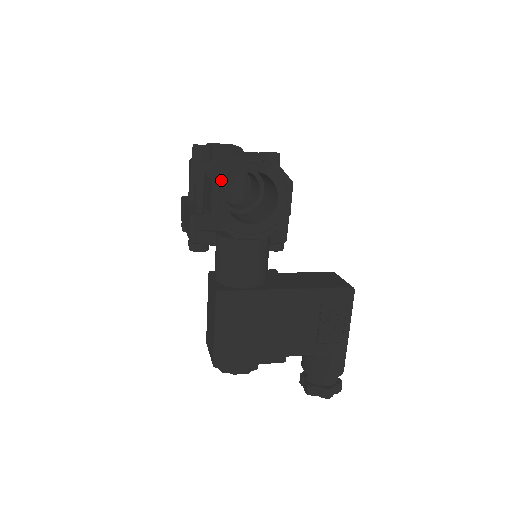
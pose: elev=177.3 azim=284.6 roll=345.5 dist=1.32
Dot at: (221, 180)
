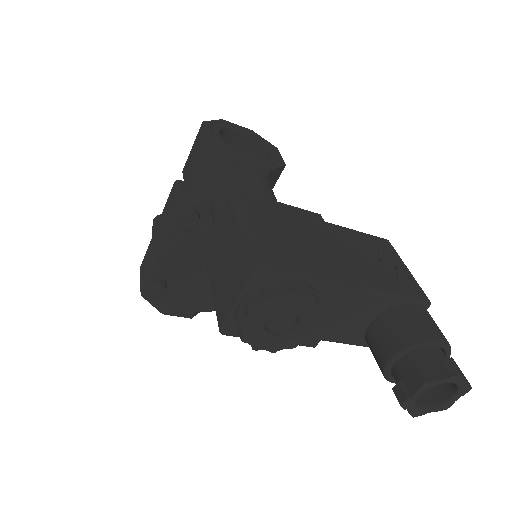
Dot at: (211, 125)
